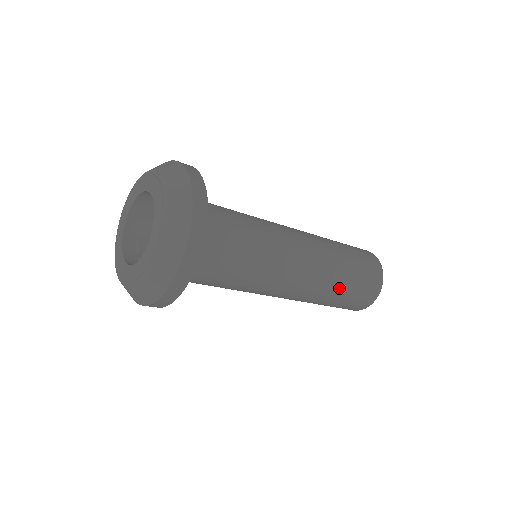
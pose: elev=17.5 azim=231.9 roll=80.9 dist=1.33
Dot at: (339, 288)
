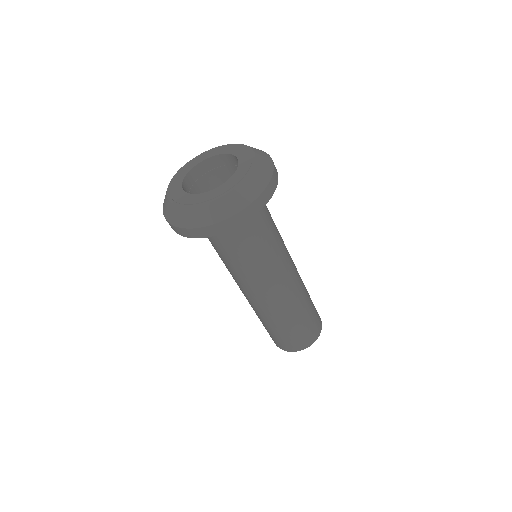
Dot at: (279, 324)
